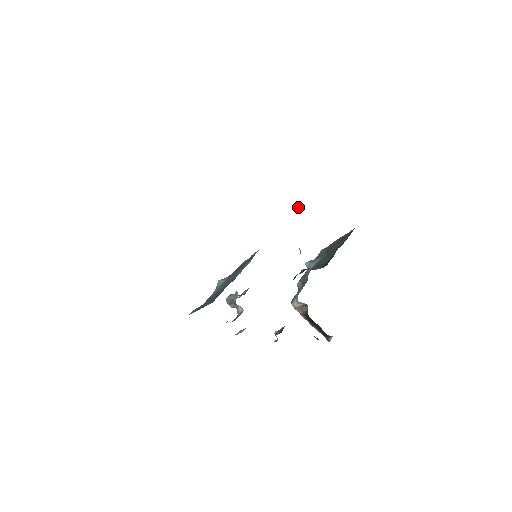
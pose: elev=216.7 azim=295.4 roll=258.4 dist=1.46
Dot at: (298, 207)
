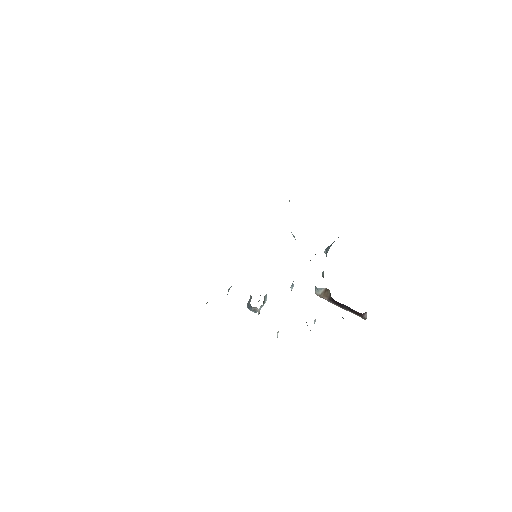
Dot at: occluded
